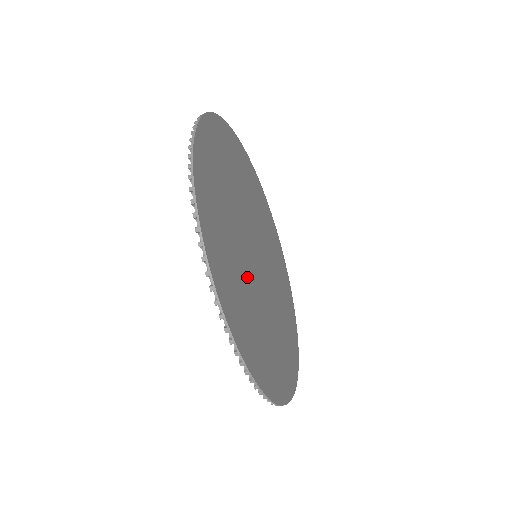
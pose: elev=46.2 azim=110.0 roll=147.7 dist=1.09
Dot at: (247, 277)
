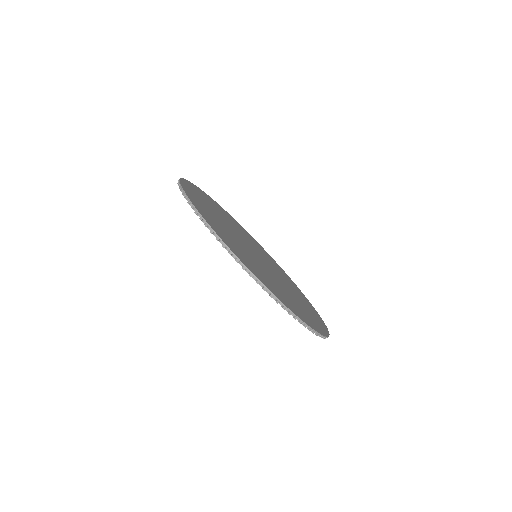
Dot at: (242, 247)
